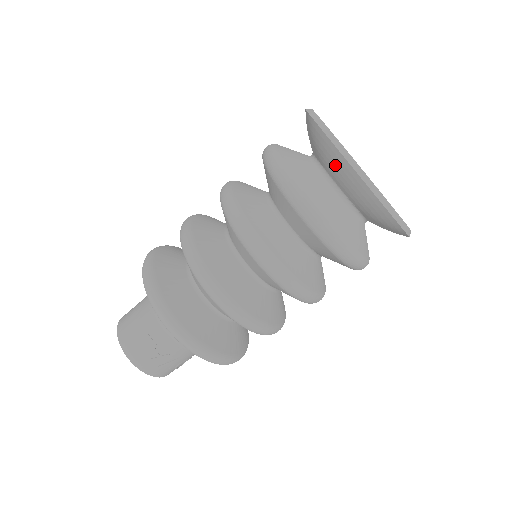
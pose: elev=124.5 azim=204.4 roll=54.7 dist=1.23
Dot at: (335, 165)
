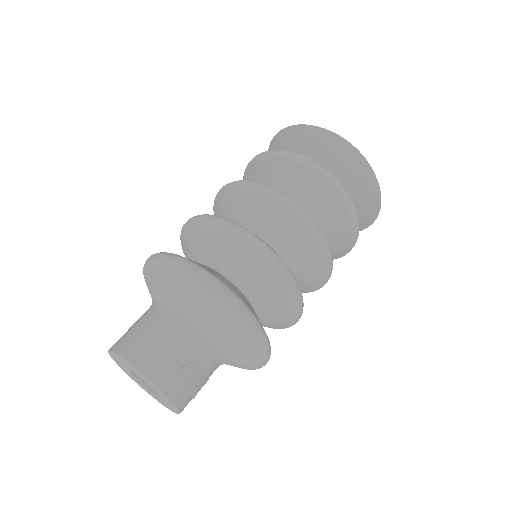
Dot at: (328, 149)
